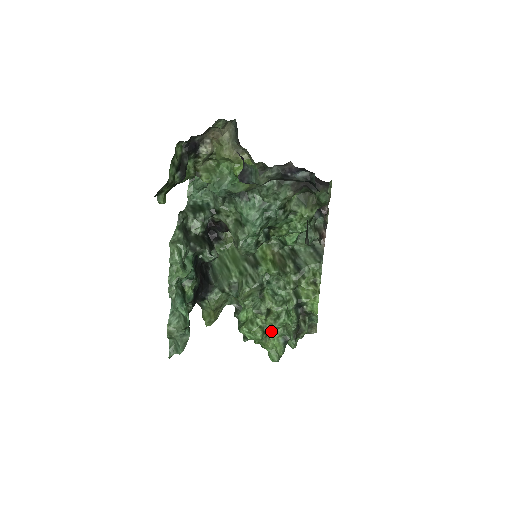
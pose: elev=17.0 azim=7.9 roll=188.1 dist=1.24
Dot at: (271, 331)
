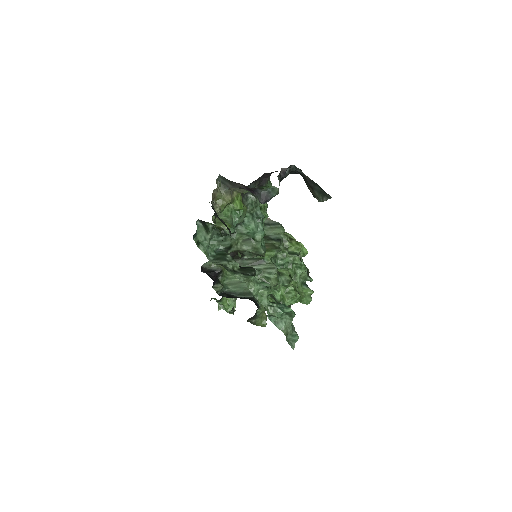
Dot at: (297, 287)
